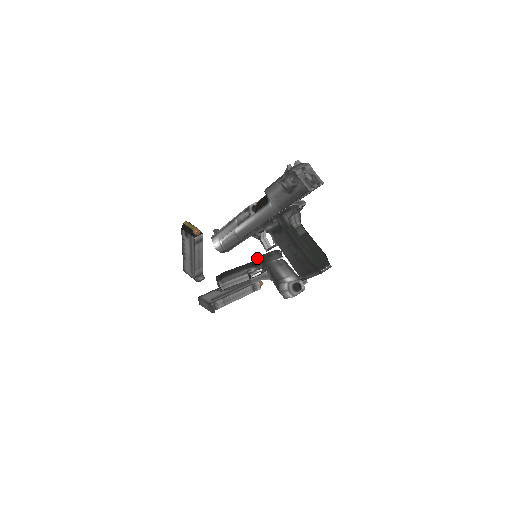
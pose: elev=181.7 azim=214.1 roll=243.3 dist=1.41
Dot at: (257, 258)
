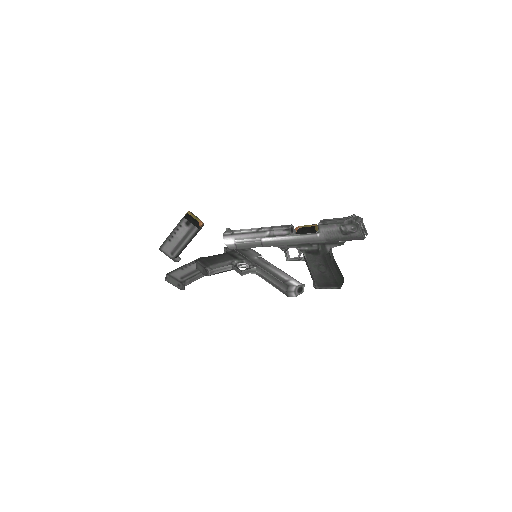
Dot at: occluded
